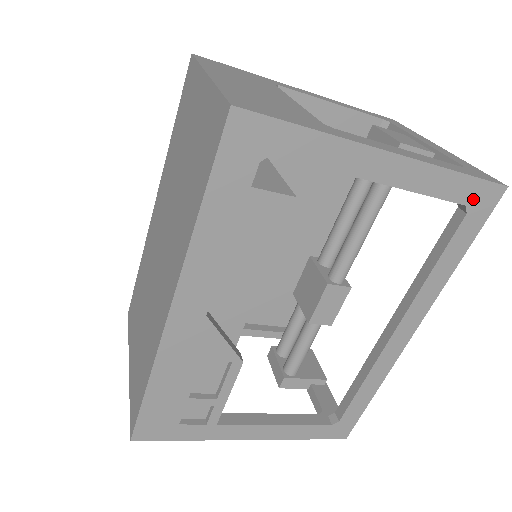
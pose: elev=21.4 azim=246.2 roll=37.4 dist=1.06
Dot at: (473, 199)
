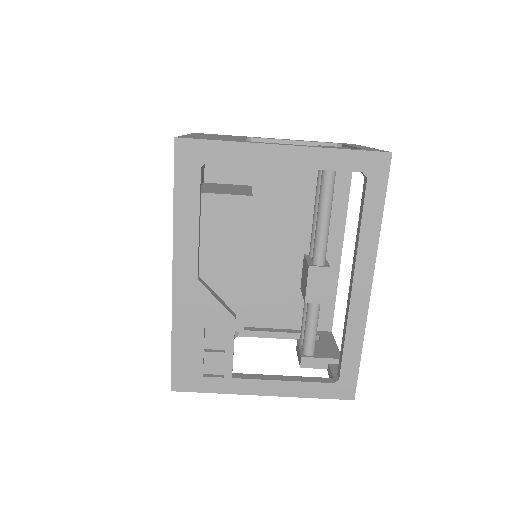
Dot at: (367, 167)
